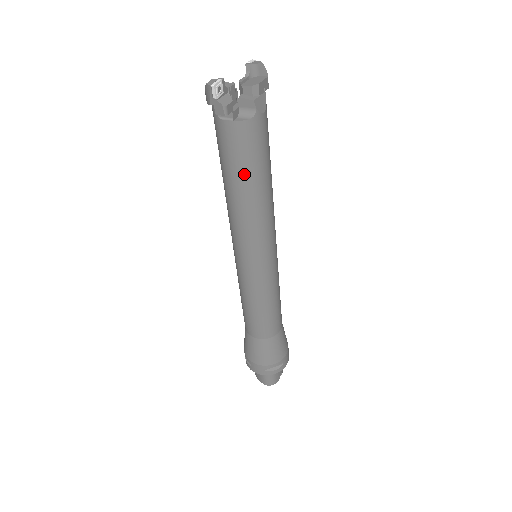
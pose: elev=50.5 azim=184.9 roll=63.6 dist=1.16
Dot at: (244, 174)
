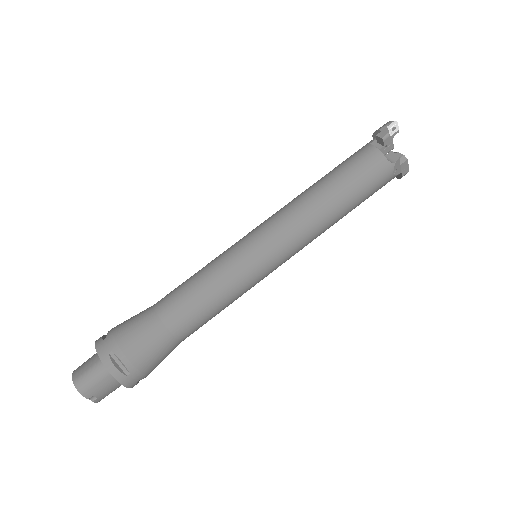
Dot at: (344, 181)
